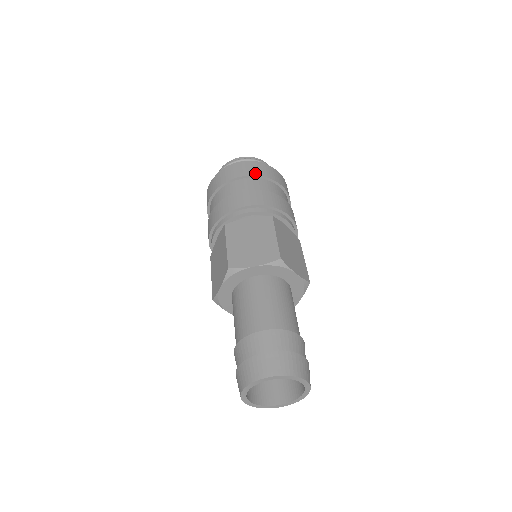
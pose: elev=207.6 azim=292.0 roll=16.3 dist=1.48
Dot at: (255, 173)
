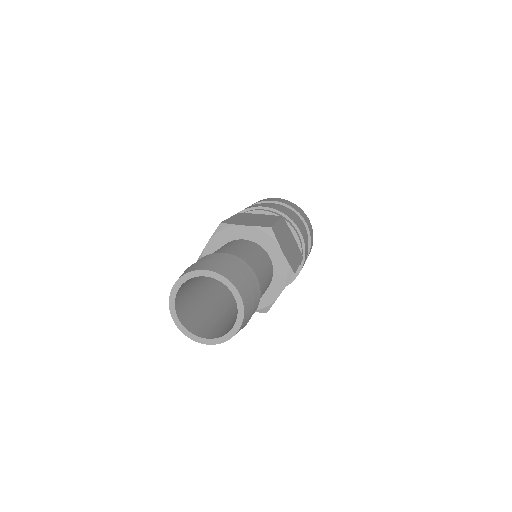
Dot at: occluded
